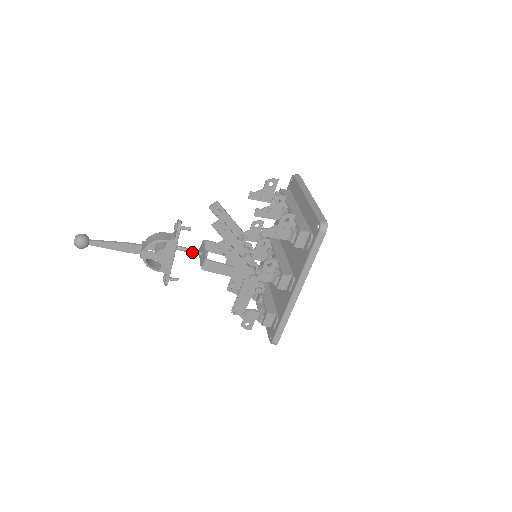
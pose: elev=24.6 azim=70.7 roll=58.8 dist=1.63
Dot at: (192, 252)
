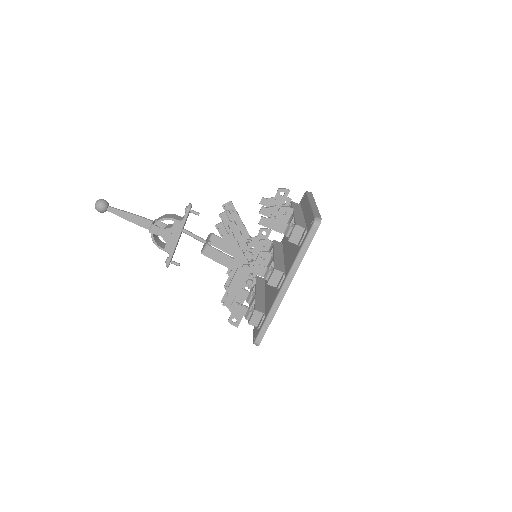
Dot at: (197, 238)
